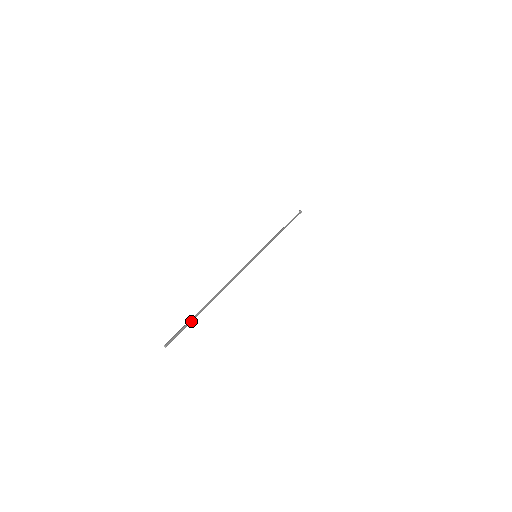
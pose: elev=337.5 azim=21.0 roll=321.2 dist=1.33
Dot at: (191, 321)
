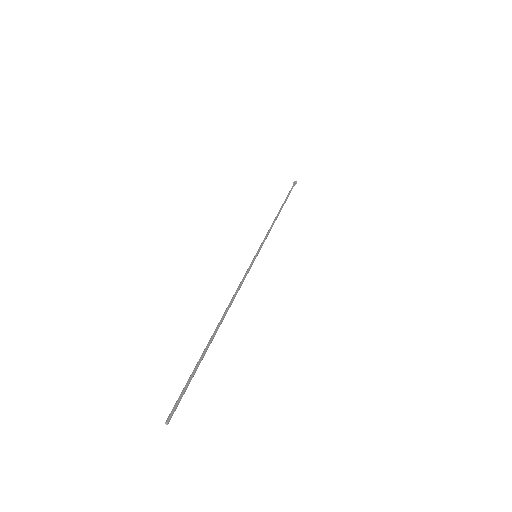
Dot at: (193, 374)
